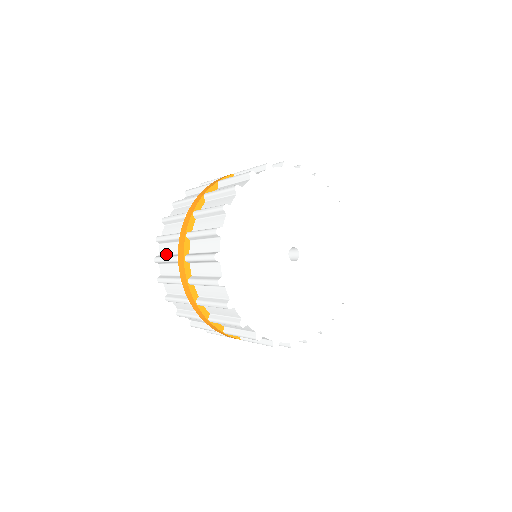
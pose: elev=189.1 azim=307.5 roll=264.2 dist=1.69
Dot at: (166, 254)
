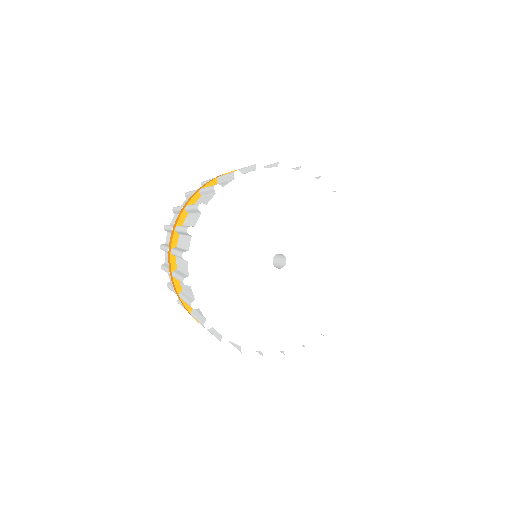
Dot at: (168, 263)
